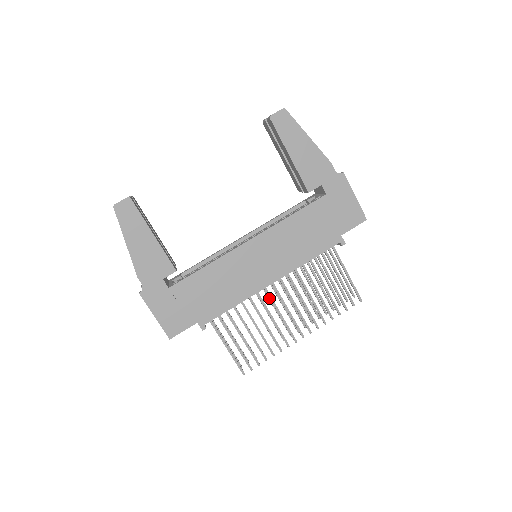
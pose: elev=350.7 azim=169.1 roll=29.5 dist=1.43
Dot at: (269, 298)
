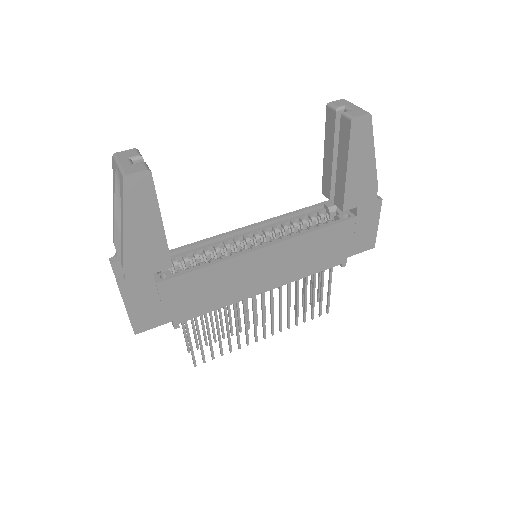
Dot at: occluded
